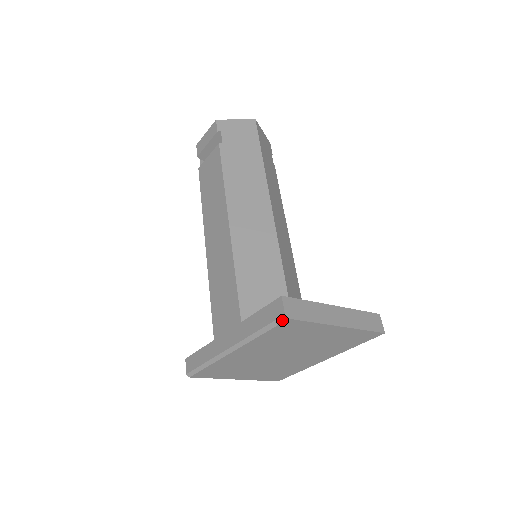
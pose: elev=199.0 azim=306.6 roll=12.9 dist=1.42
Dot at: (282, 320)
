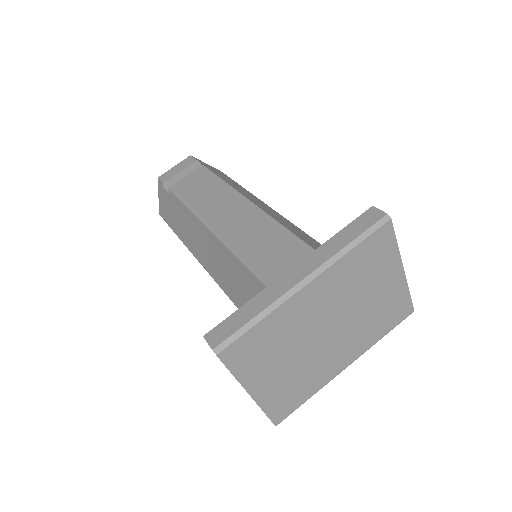
Dot at: (383, 222)
